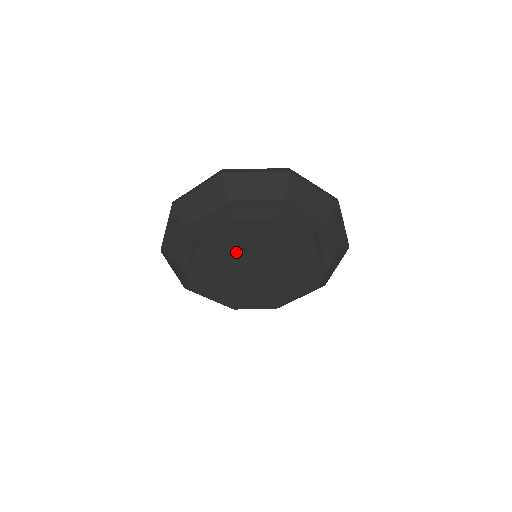
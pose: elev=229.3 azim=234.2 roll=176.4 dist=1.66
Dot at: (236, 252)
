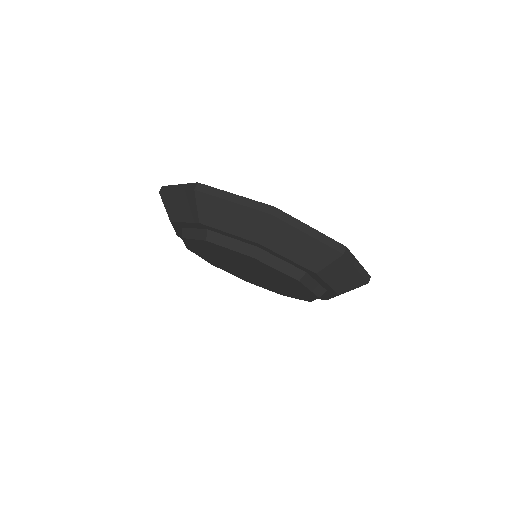
Dot at: (223, 257)
